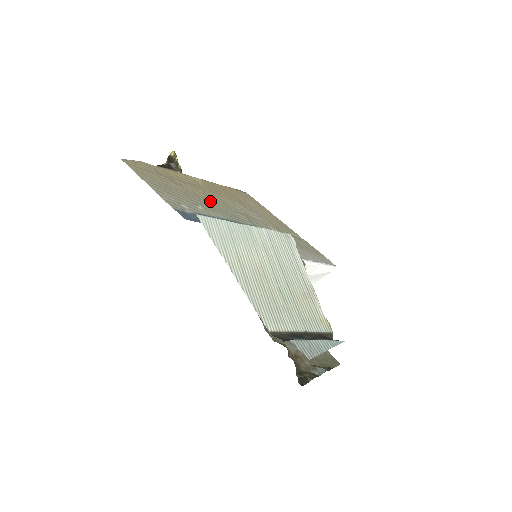
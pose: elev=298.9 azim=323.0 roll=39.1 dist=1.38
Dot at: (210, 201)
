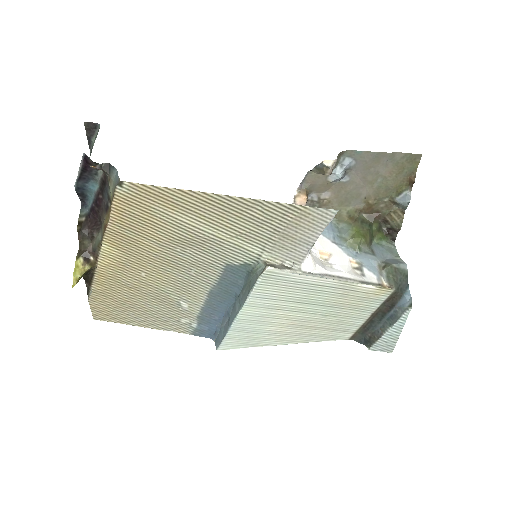
Dot at: (166, 280)
